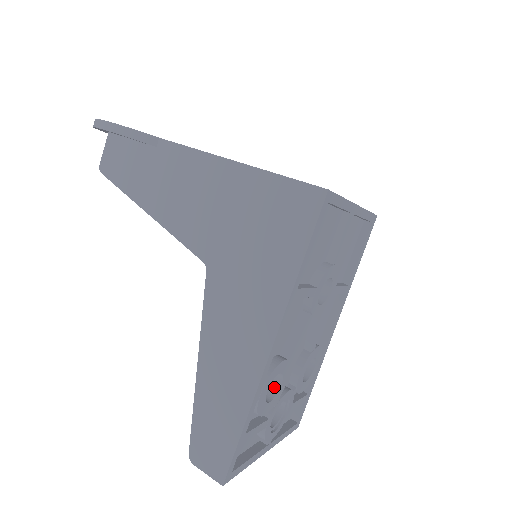
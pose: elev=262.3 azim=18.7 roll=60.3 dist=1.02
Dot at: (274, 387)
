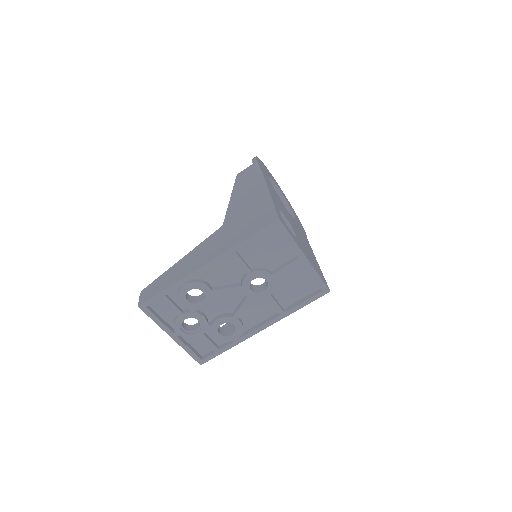
Dot at: (198, 301)
